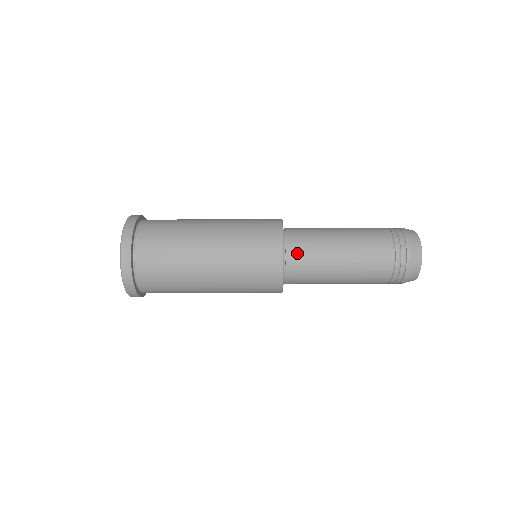
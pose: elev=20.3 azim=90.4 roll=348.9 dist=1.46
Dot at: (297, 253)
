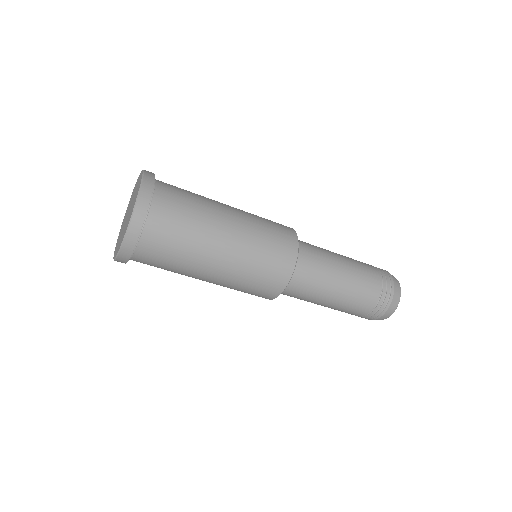
Dot at: (303, 272)
